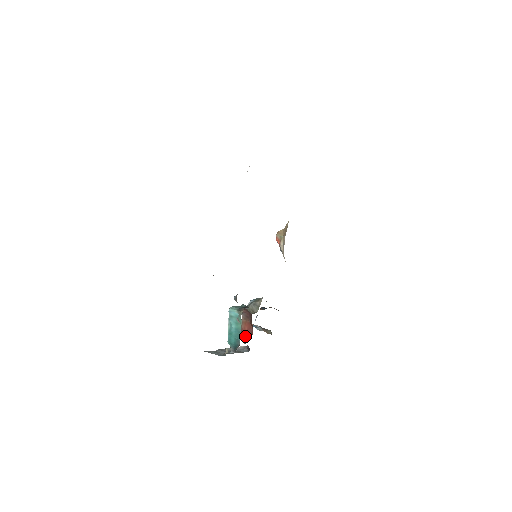
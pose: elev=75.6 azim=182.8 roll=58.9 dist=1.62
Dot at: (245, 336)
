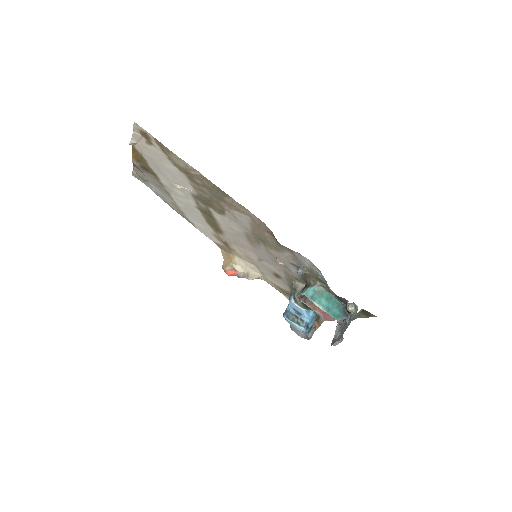
Dot at: occluded
